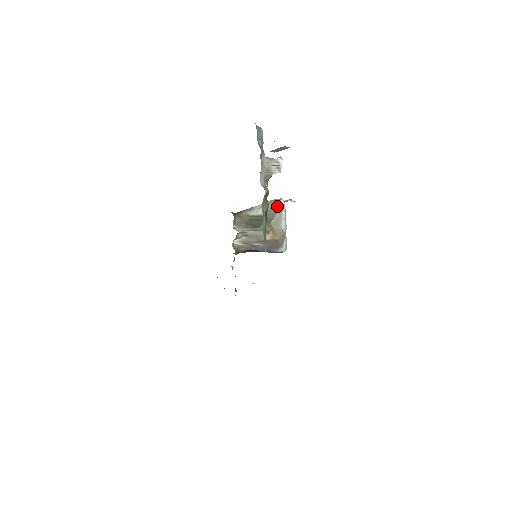
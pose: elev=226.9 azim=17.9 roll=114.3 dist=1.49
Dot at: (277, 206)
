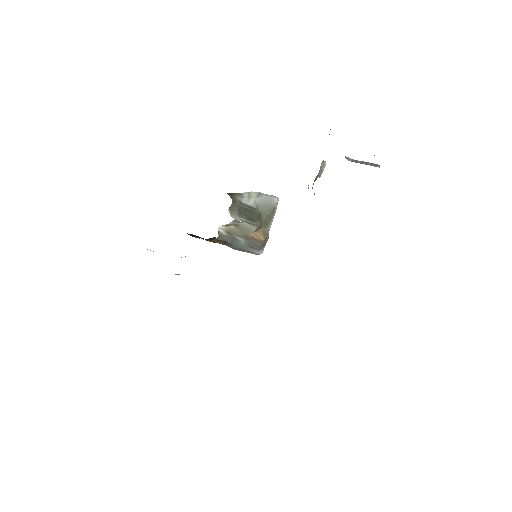
Dot at: (272, 203)
